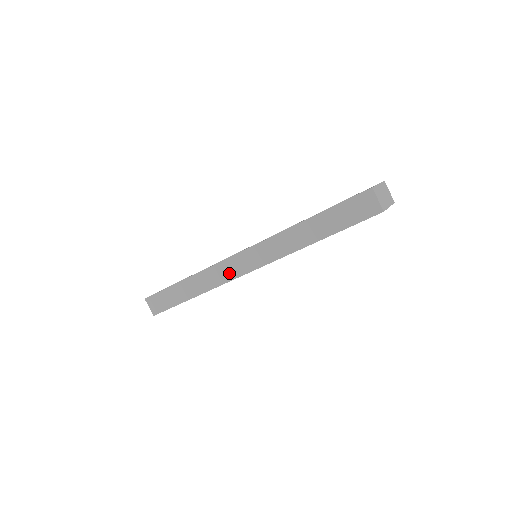
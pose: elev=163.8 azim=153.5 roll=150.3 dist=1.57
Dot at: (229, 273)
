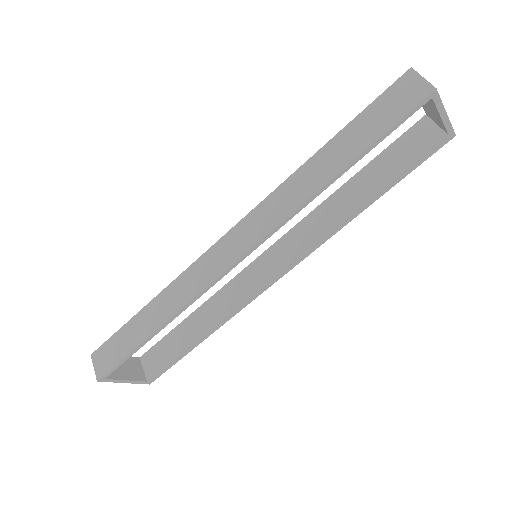
Dot at: (211, 270)
